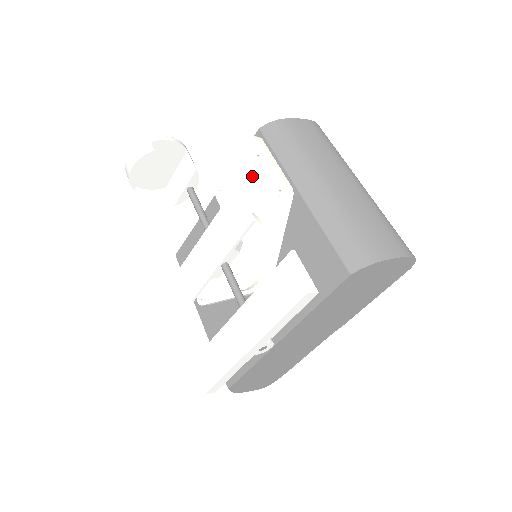
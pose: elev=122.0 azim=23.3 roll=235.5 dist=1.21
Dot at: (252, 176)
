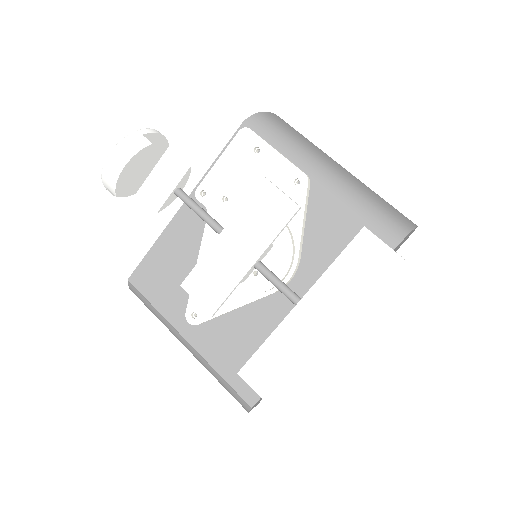
Dot at: (252, 169)
